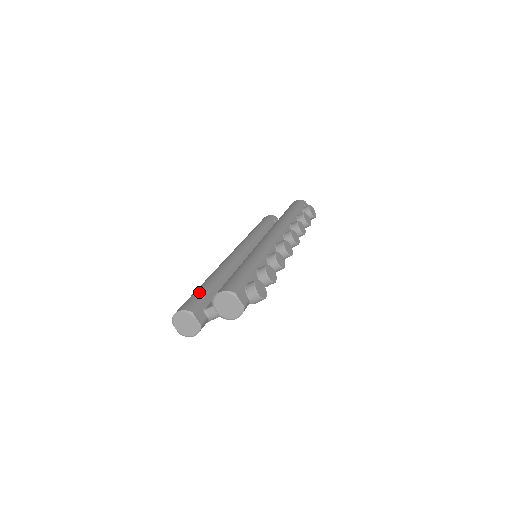
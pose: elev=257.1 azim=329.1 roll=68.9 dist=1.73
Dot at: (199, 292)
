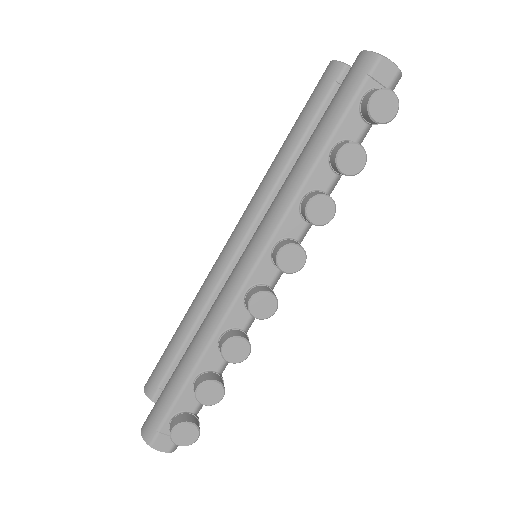
Dot at: (165, 357)
